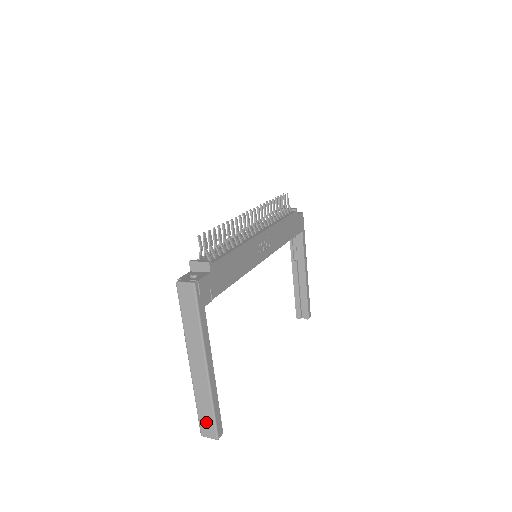
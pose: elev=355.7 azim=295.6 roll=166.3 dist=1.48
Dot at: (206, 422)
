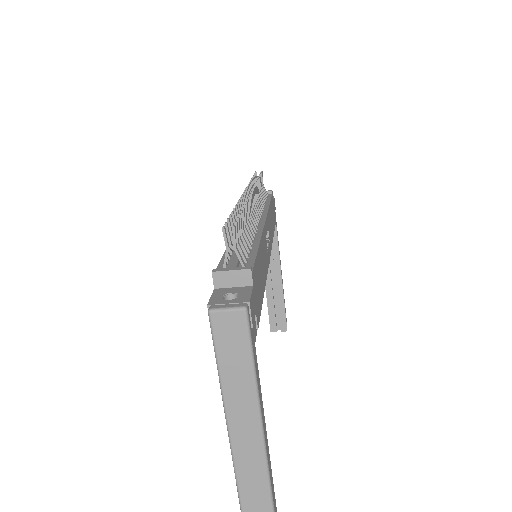
Dot at: out of frame
